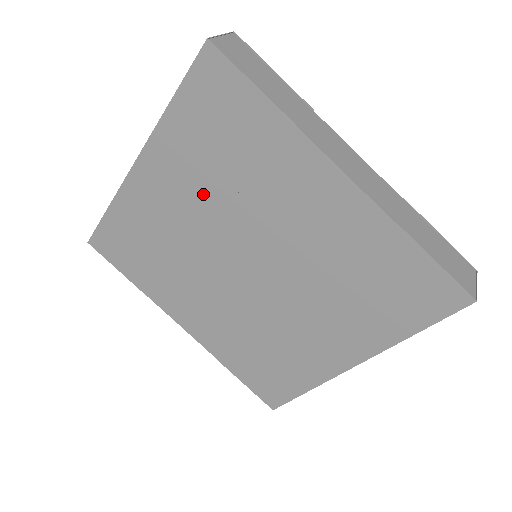
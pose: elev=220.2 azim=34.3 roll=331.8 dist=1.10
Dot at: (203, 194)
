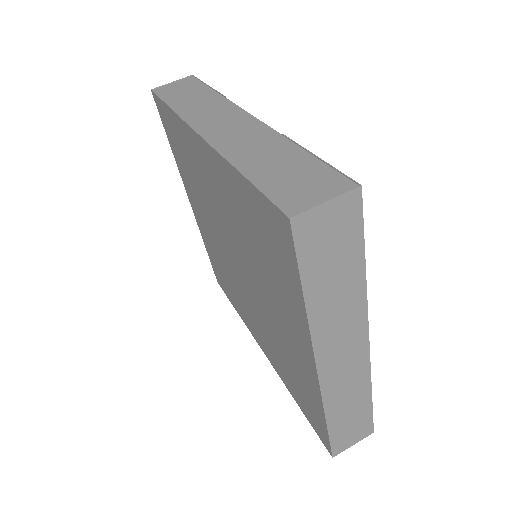
Dot at: (203, 207)
